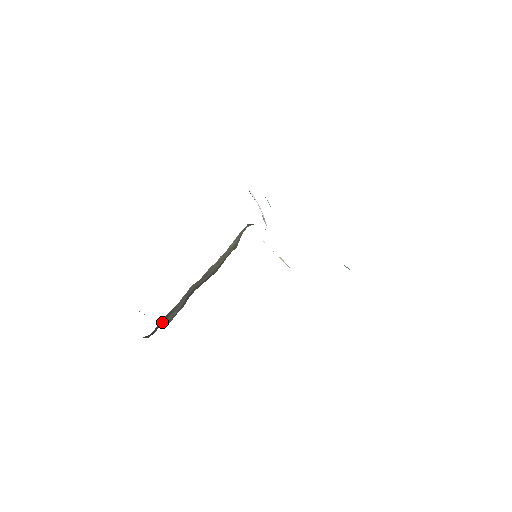
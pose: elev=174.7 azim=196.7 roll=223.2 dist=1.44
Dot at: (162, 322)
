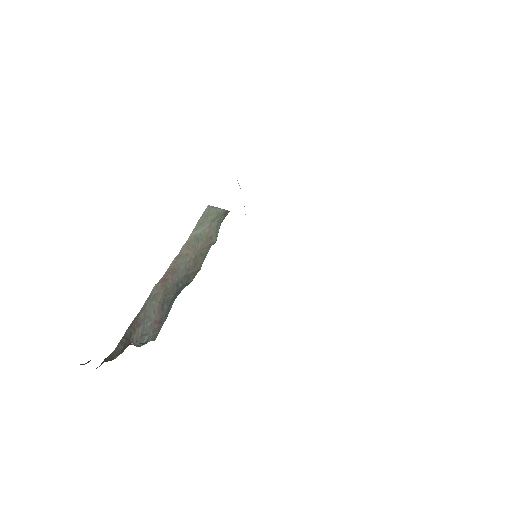
Dot at: (129, 336)
